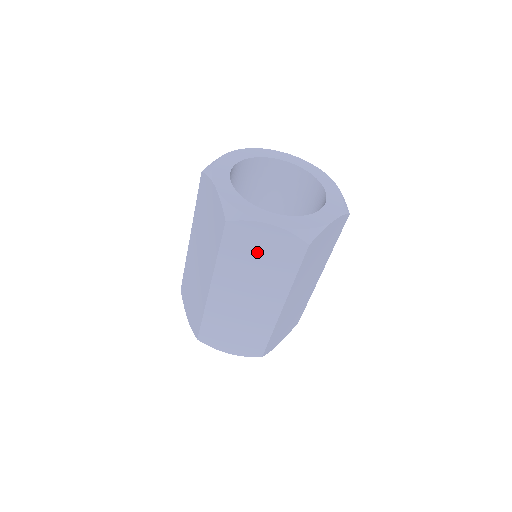
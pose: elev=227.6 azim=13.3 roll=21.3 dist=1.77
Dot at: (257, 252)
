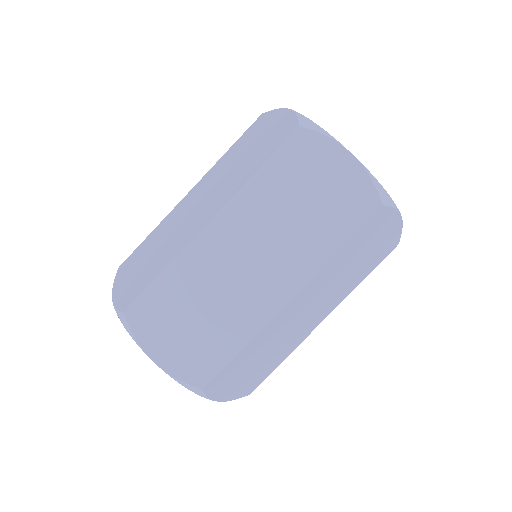
Dot at: (311, 188)
